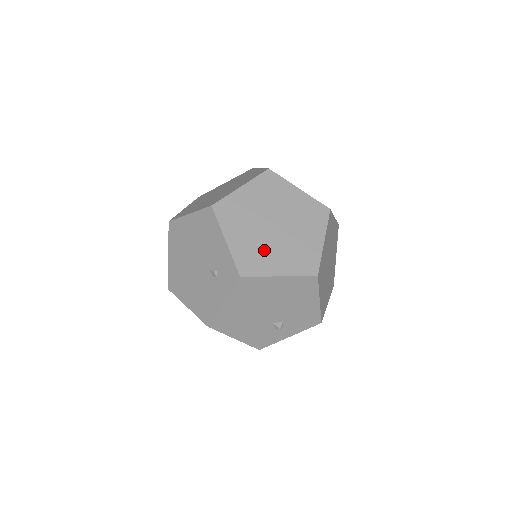
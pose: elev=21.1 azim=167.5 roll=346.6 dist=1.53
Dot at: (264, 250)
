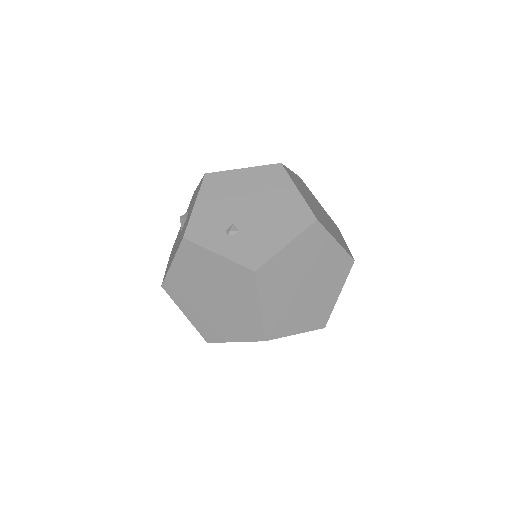
Dot at: (303, 191)
